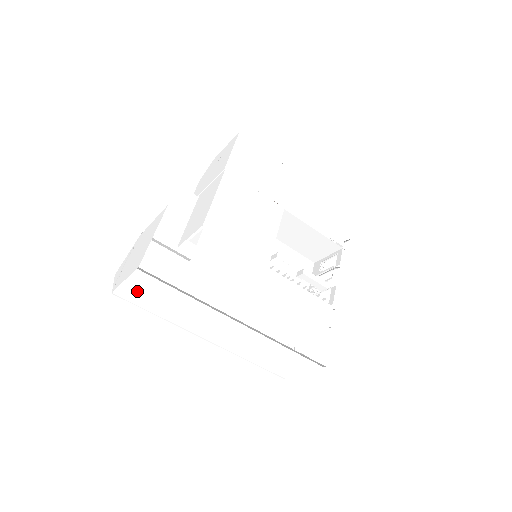
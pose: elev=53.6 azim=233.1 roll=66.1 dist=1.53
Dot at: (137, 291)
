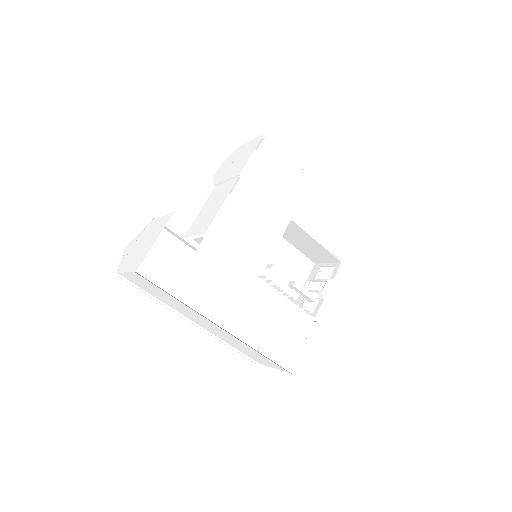
Dot at: (136, 281)
